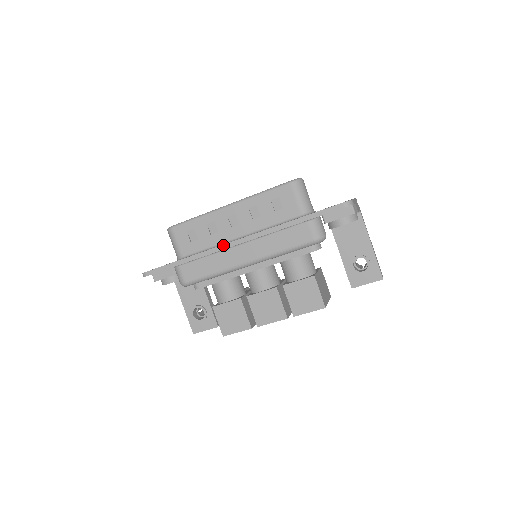
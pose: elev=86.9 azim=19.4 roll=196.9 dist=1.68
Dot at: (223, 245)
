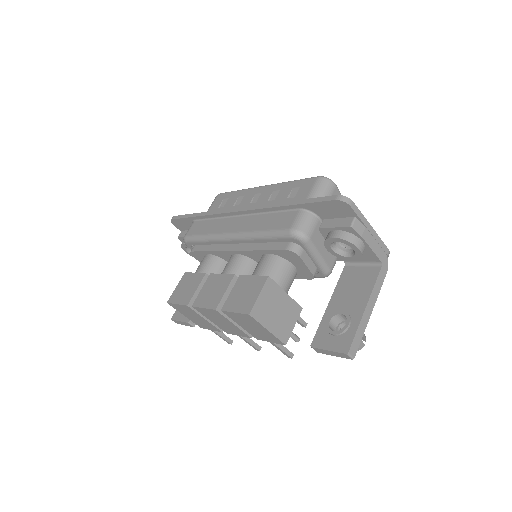
Dot at: (228, 209)
